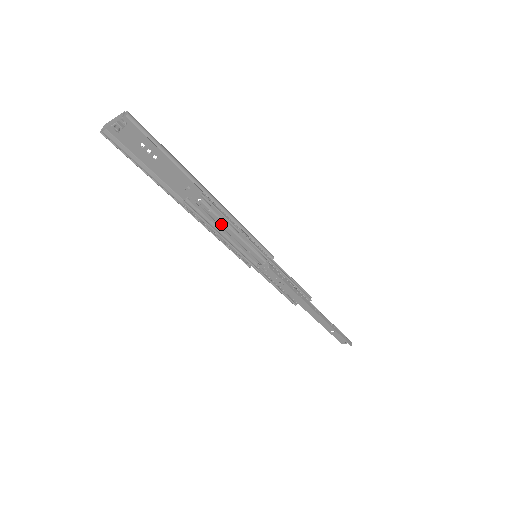
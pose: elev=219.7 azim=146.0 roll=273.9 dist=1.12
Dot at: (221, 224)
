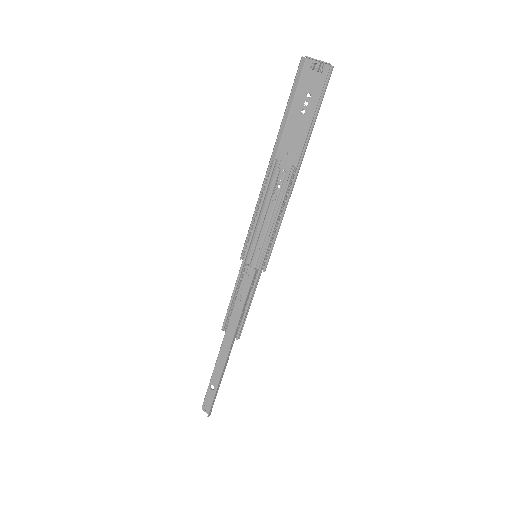
Dot at: (272, 204)
